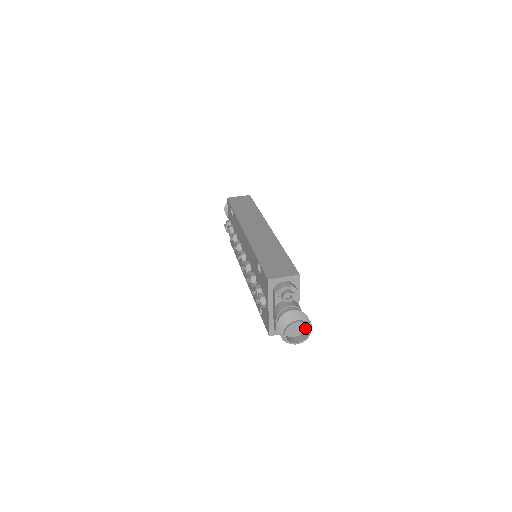
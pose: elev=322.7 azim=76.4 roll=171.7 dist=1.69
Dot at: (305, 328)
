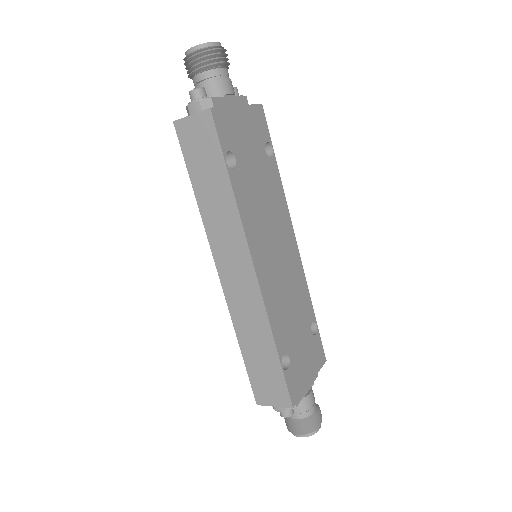
Dot at: (216, 57)
